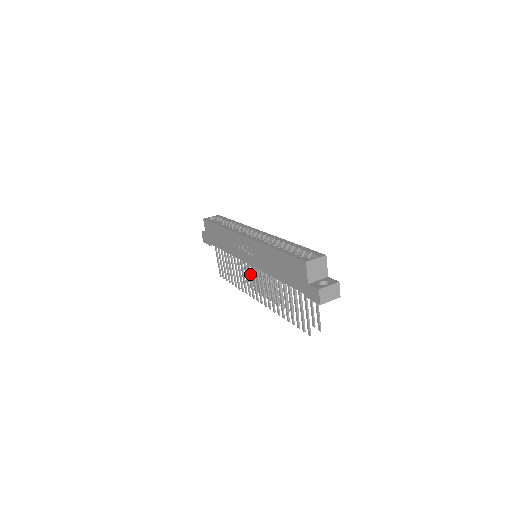
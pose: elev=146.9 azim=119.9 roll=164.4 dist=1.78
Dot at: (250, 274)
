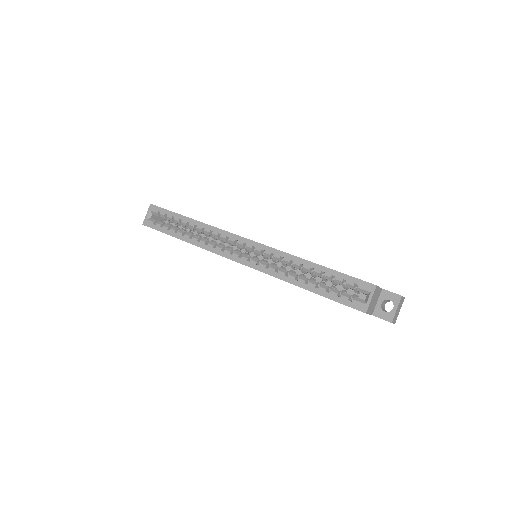
Dot at: occluded
